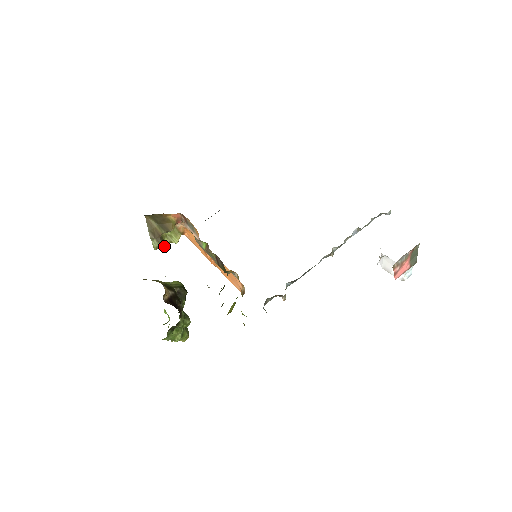
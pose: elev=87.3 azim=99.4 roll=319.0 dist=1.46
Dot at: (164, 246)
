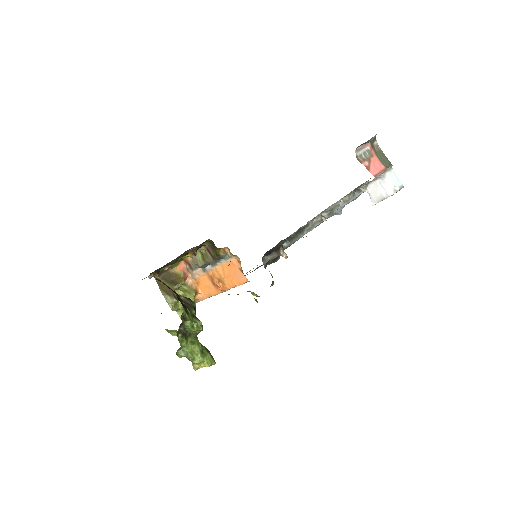
Dot at: occluded
